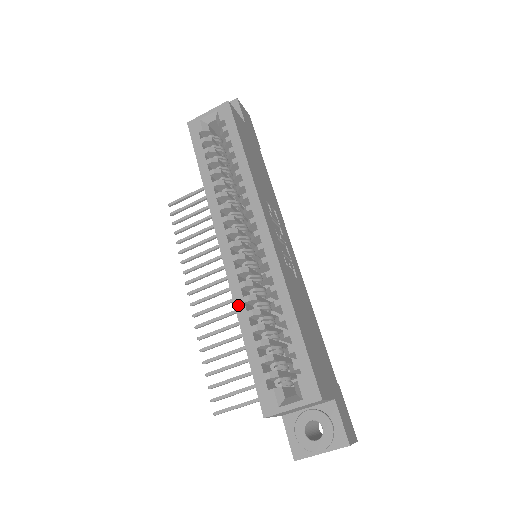
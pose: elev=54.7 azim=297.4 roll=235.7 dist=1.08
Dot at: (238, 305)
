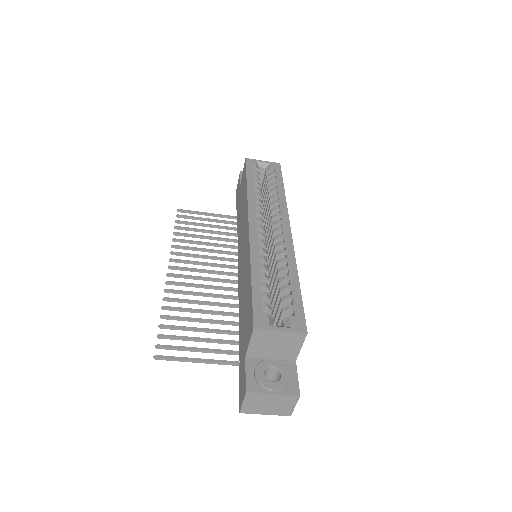
Dot at: (253, 257)
